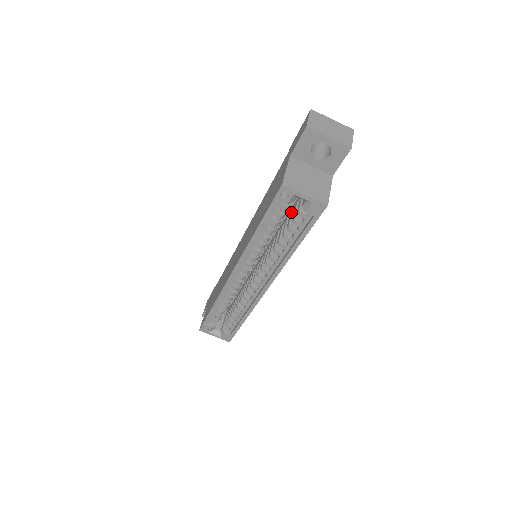
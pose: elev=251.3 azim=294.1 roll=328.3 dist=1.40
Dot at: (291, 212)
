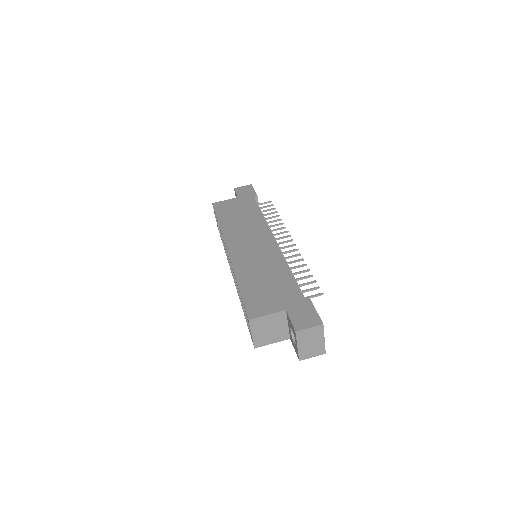
Dot at: occluded
